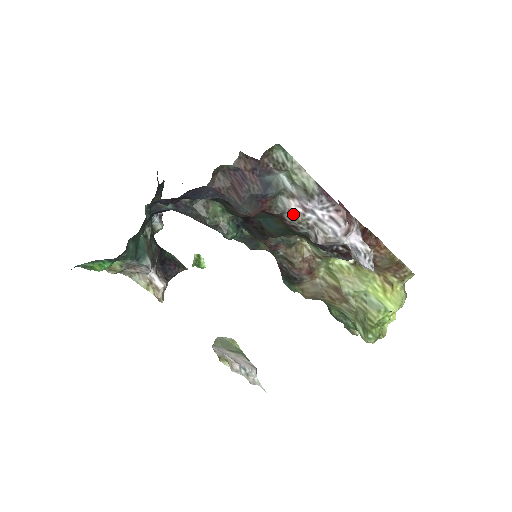
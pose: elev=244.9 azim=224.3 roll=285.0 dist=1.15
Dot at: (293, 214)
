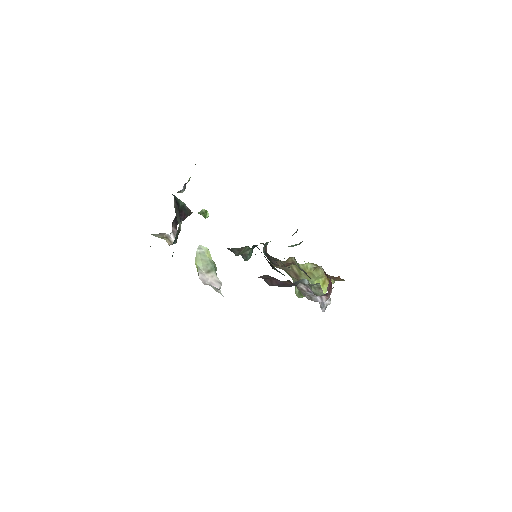
Dot at: (299, 289)
